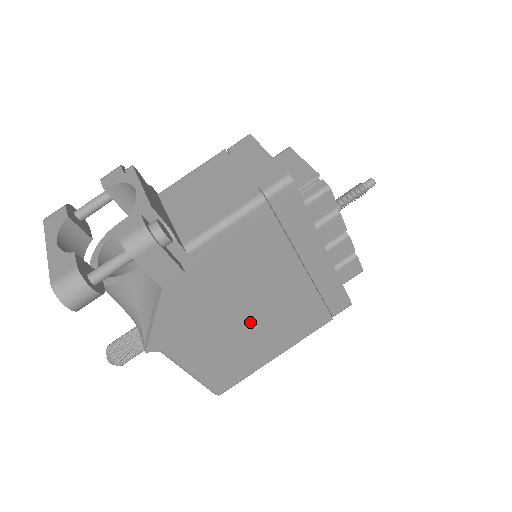
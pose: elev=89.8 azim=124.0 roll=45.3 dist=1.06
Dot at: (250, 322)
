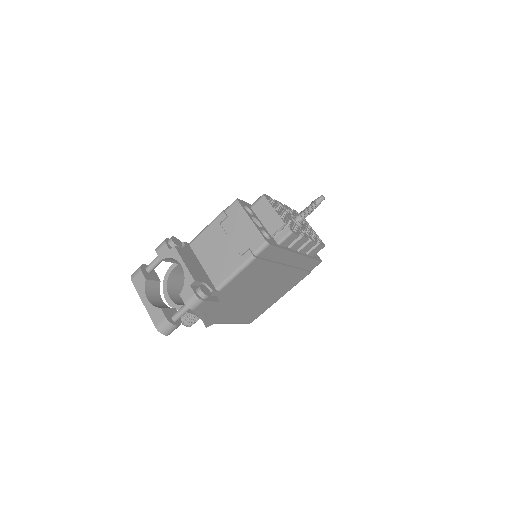
Dot at: (260, 295)
